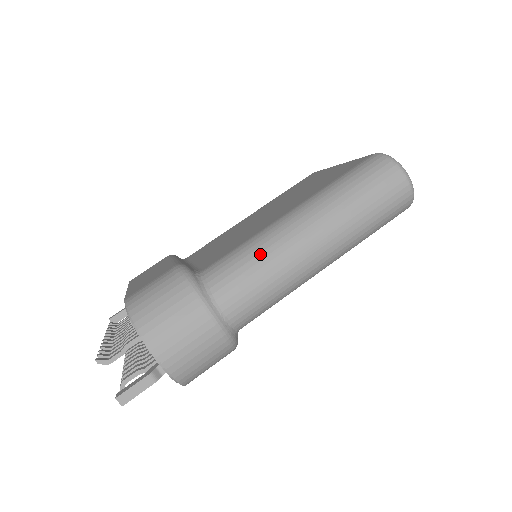
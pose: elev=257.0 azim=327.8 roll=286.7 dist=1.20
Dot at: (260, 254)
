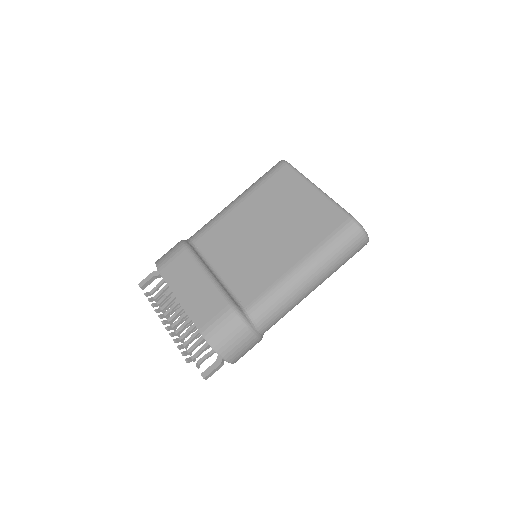
Dot at: (284, 300)
